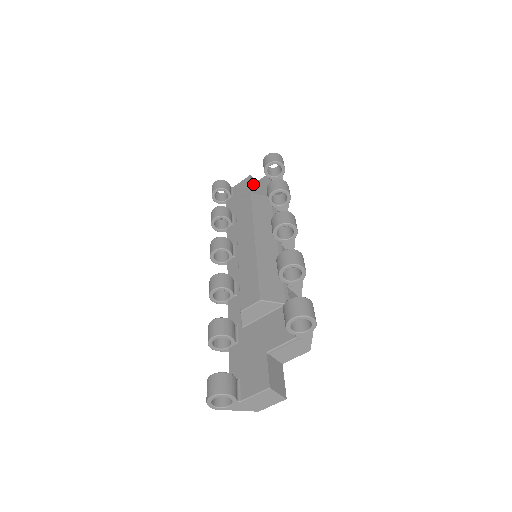
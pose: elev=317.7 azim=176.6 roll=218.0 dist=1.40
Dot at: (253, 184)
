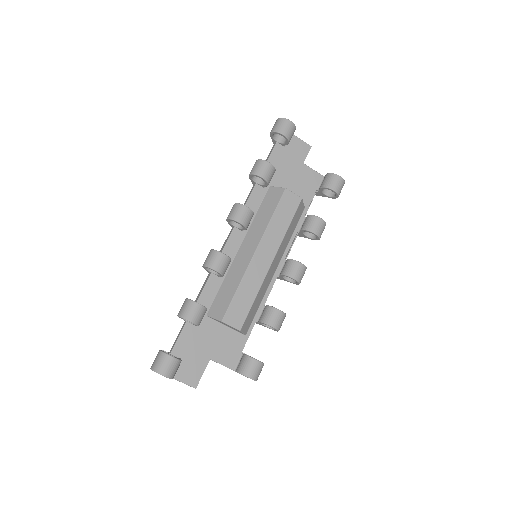
Dot at: (306, 165)
